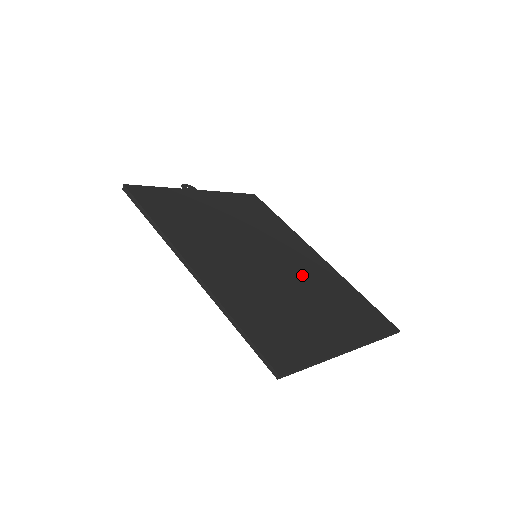
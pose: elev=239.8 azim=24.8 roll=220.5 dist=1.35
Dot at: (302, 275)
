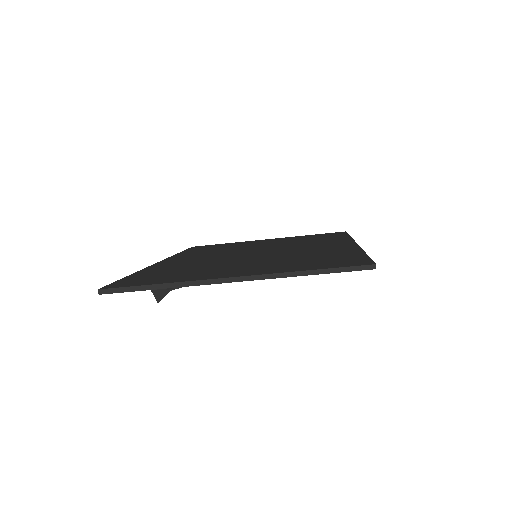
Dot at: (286, 254)
